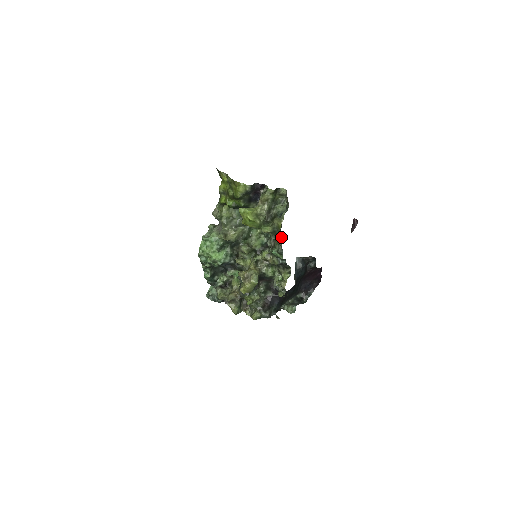
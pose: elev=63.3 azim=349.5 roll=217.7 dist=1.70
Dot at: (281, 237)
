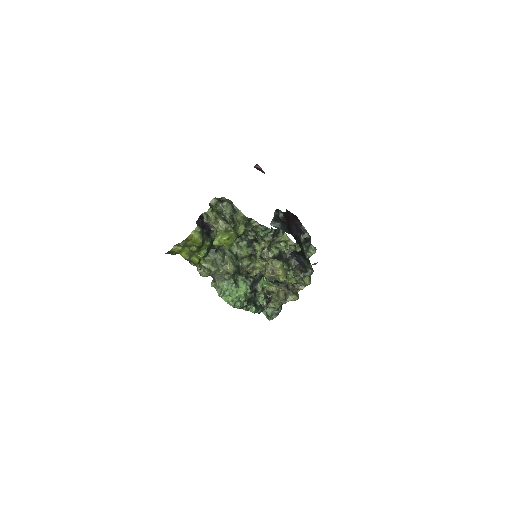
Dot at: (253, 220)
